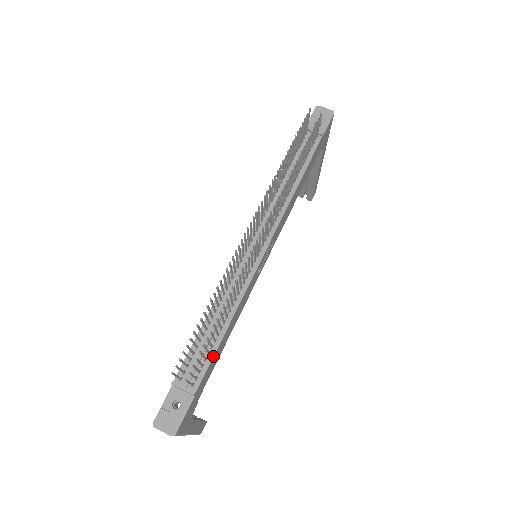
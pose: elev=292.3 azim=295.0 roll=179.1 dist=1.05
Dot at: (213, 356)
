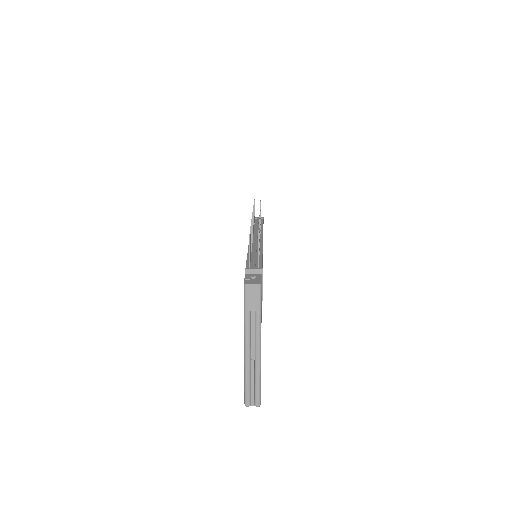
Dot at: occluded
